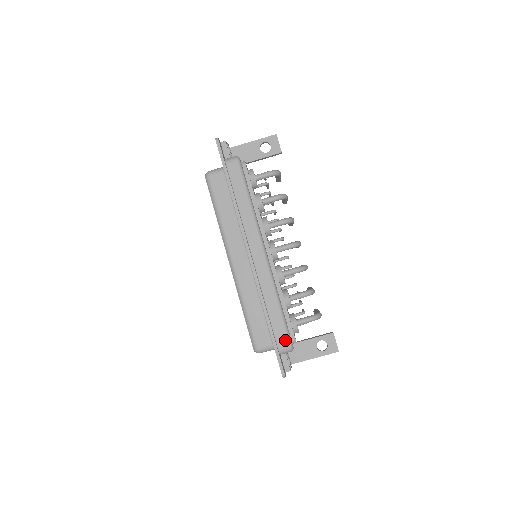
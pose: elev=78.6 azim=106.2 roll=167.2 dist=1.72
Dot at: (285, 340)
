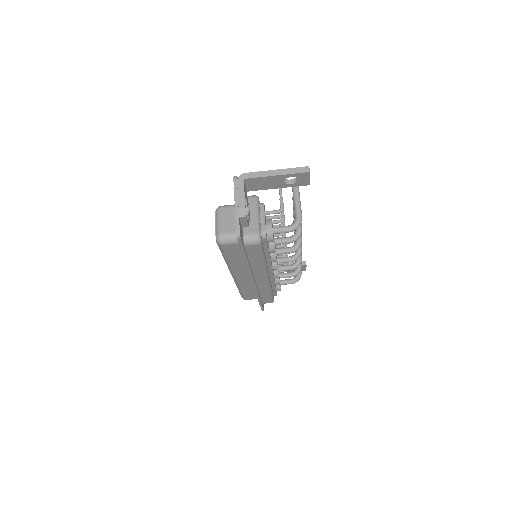
Dot at: (269, 302)
